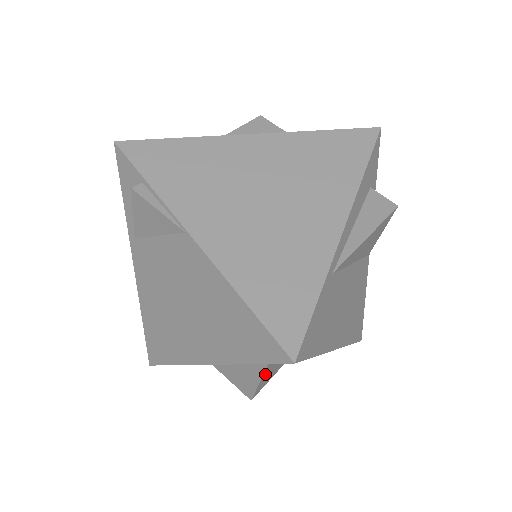
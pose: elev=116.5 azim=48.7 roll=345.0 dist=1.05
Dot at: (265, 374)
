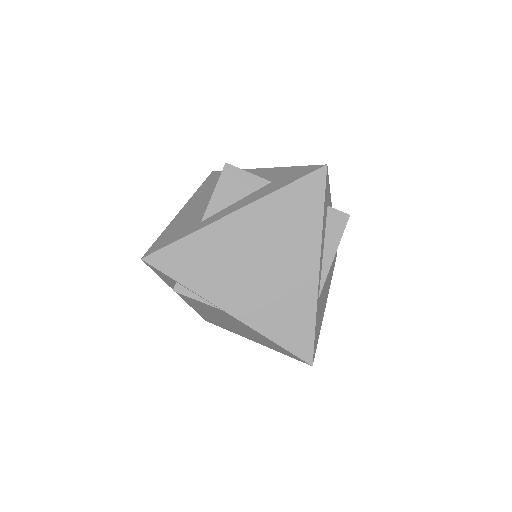
Dot at: occluded
